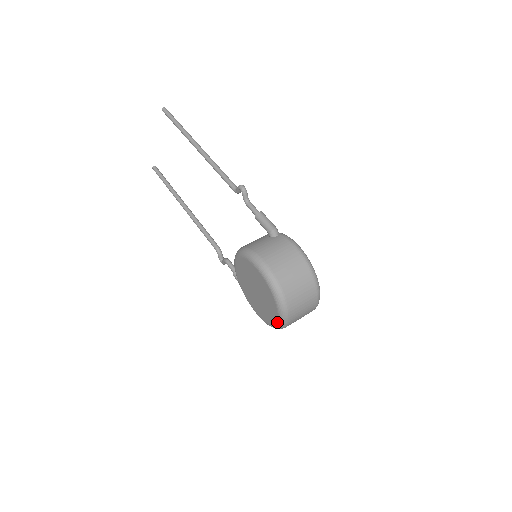
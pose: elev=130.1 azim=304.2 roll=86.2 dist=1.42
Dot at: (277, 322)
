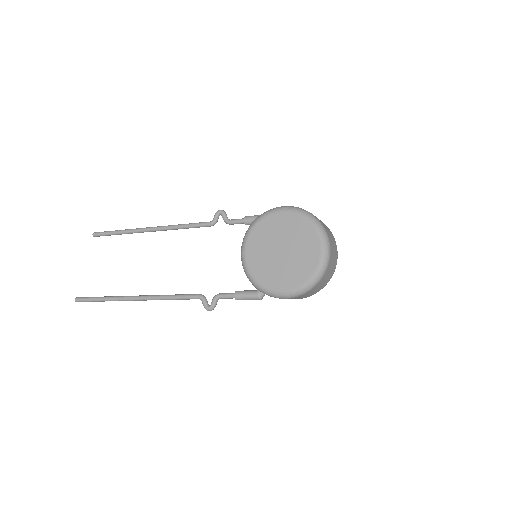
Dot at: (320, 254)
